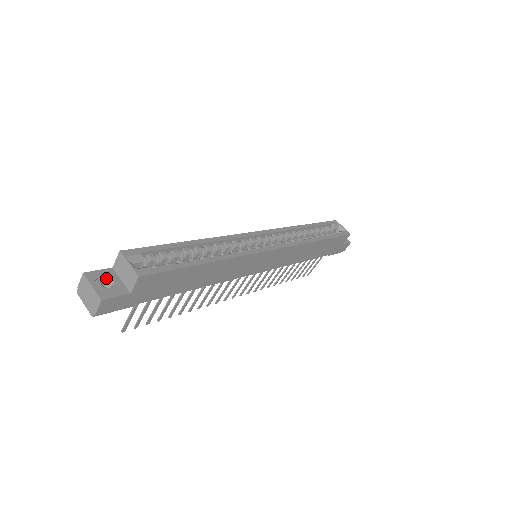
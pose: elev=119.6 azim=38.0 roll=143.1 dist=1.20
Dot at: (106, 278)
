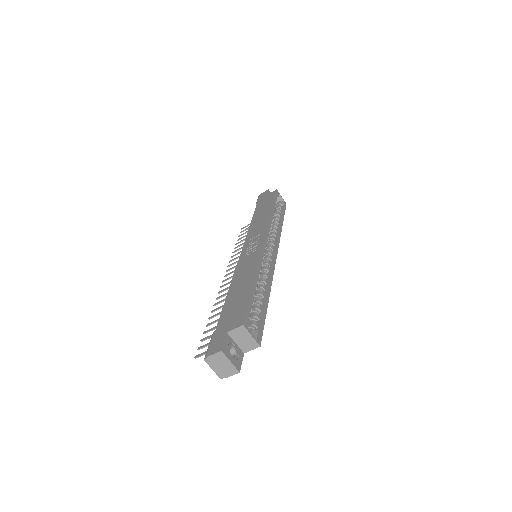
Dot at: (230, 347)
